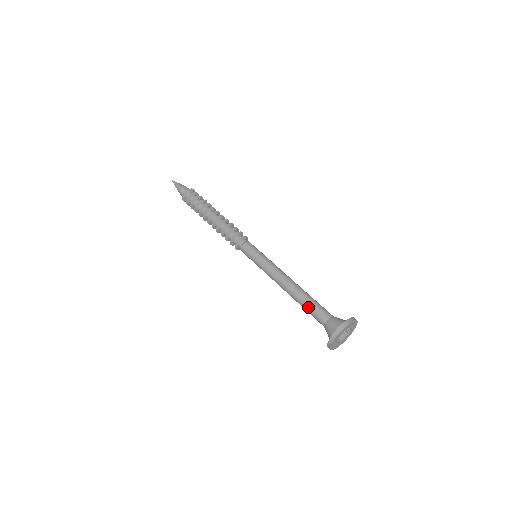
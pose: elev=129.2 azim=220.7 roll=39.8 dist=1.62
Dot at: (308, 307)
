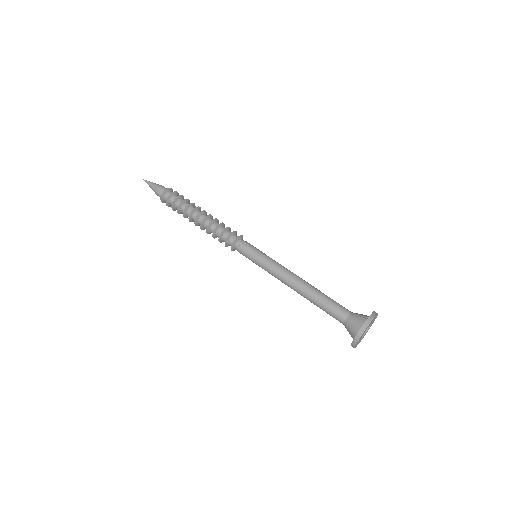
Dot at: occluded
